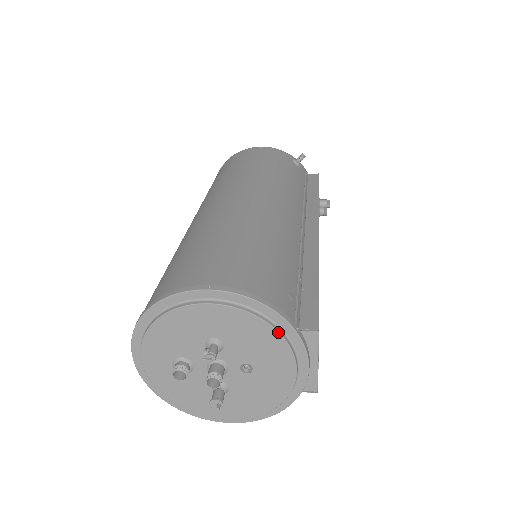
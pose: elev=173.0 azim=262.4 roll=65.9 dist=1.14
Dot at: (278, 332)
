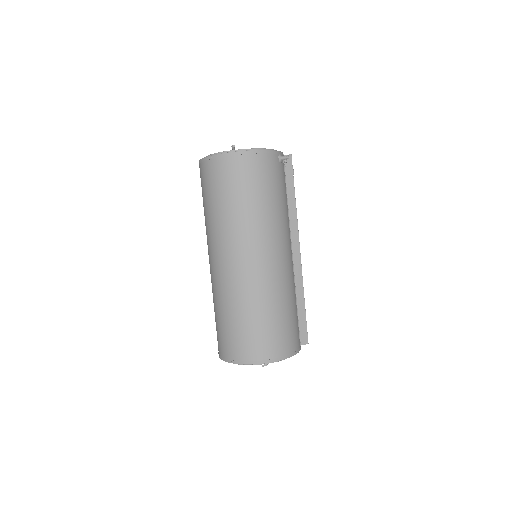
Dot at: occluded
